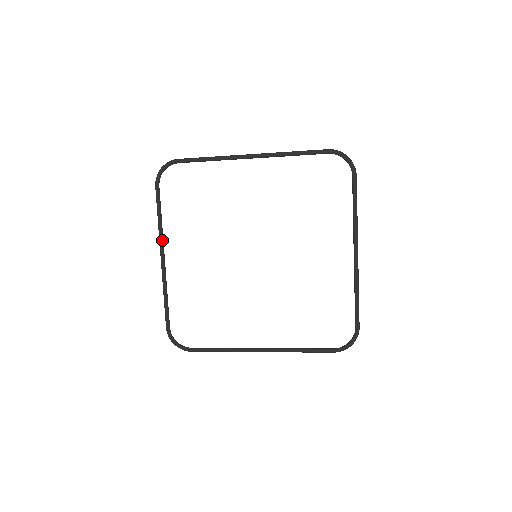
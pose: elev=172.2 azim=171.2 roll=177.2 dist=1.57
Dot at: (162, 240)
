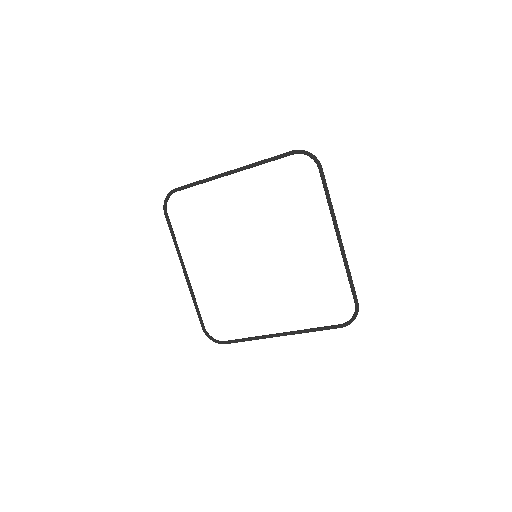
Dot at: (180, 257)
